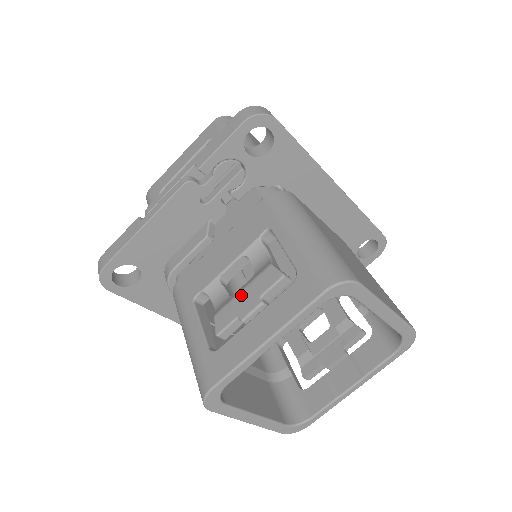
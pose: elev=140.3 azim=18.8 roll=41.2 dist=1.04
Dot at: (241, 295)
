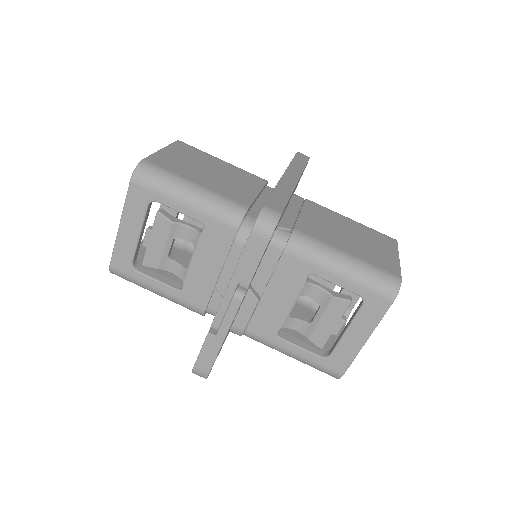
Dot at: (323, 322)
